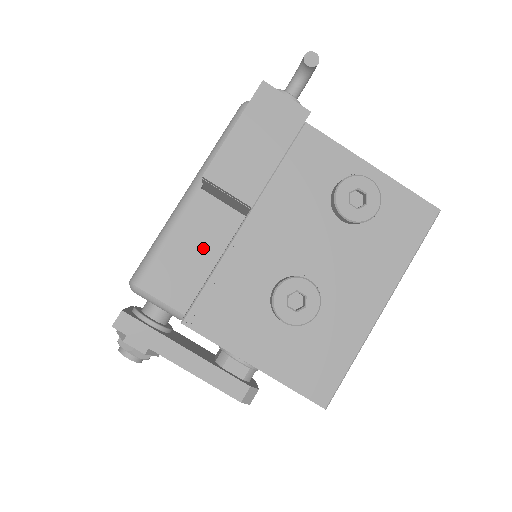
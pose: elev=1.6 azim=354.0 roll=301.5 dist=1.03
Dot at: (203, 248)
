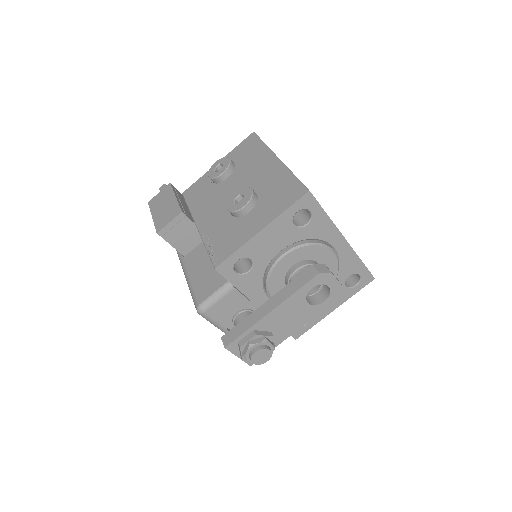
Dot at: (207, 262)
